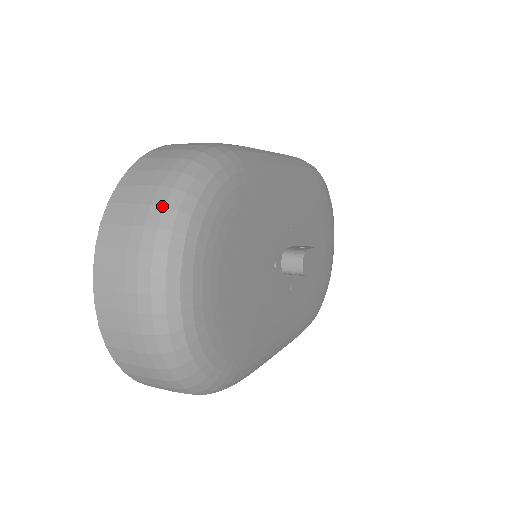
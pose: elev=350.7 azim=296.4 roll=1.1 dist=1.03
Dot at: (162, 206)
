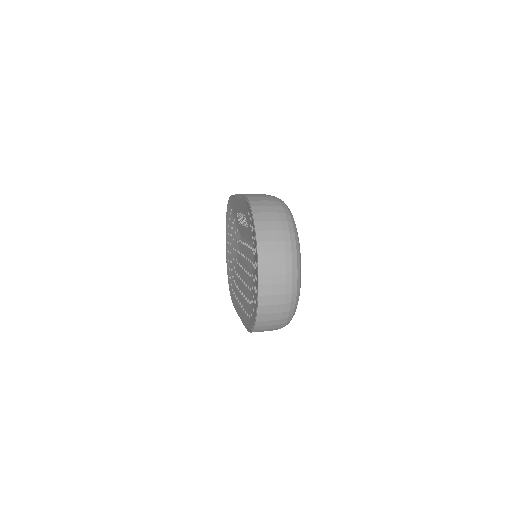
Dot at: (288, 231)
